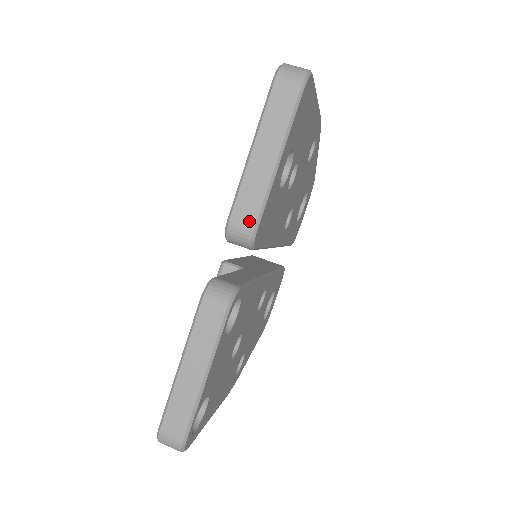
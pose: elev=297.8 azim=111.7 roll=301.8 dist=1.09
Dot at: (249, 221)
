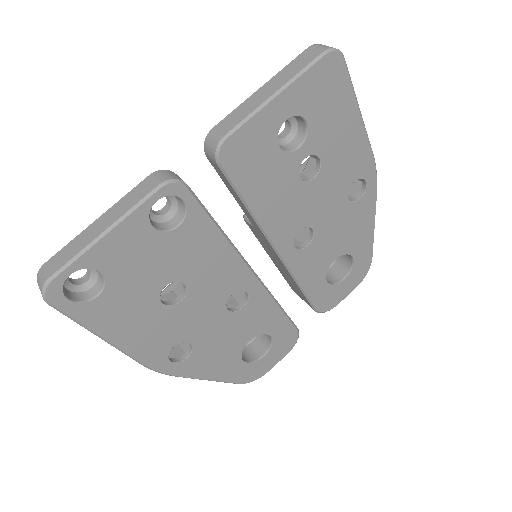
Dot at: (224, 130)
